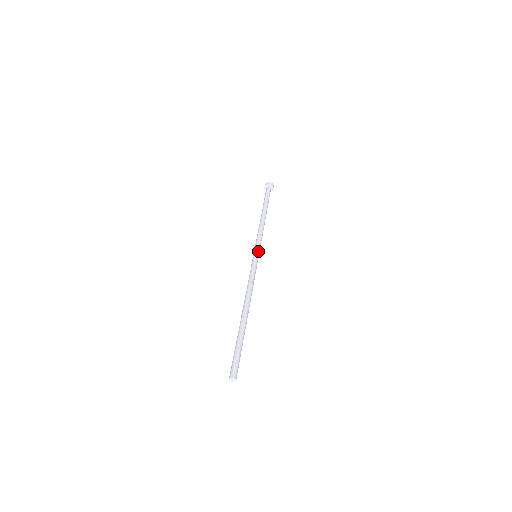
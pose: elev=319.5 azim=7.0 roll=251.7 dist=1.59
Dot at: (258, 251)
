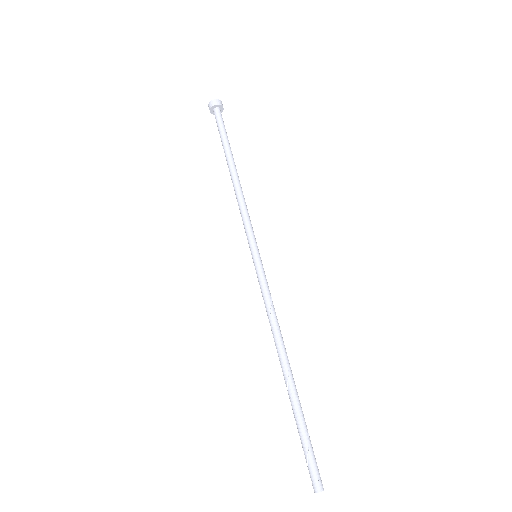
Dot at: (254, 248)
